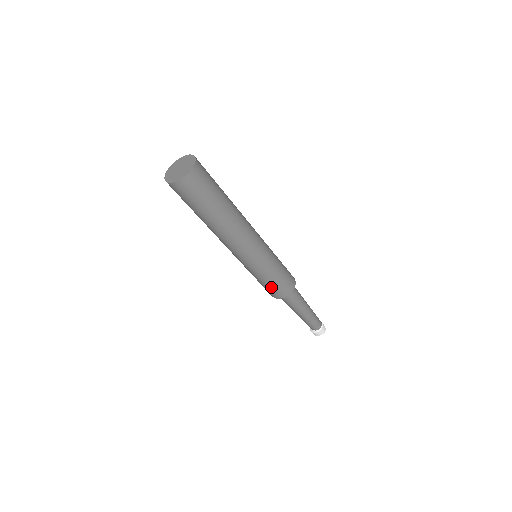
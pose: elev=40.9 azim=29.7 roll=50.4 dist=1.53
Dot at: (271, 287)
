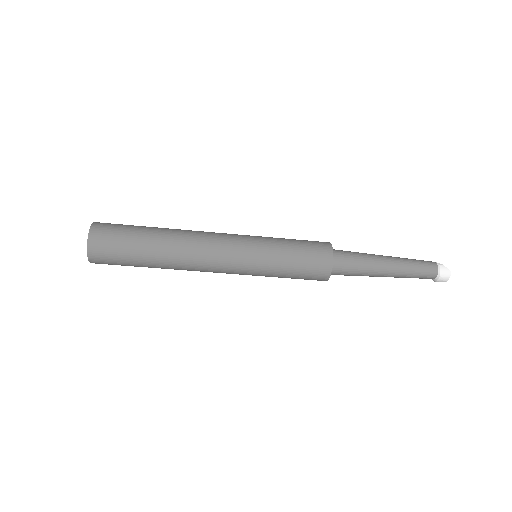
Dot at: (299, 278)
